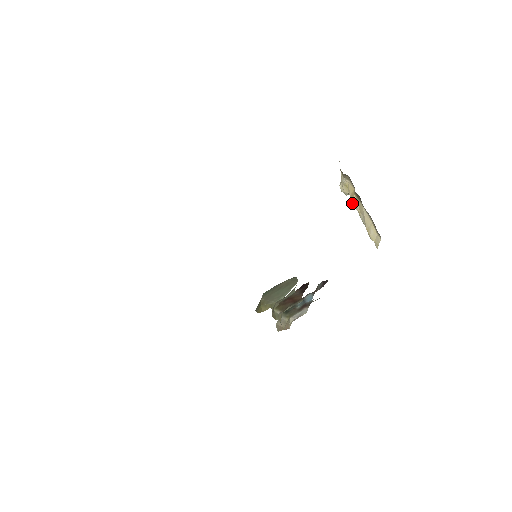
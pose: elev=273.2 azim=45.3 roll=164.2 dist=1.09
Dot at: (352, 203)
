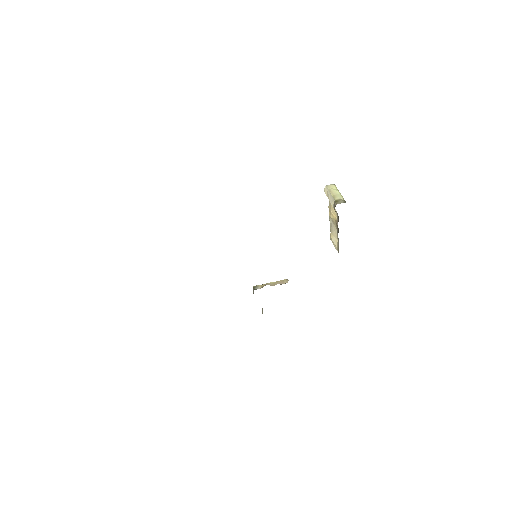
Dot at: (329, 211)
